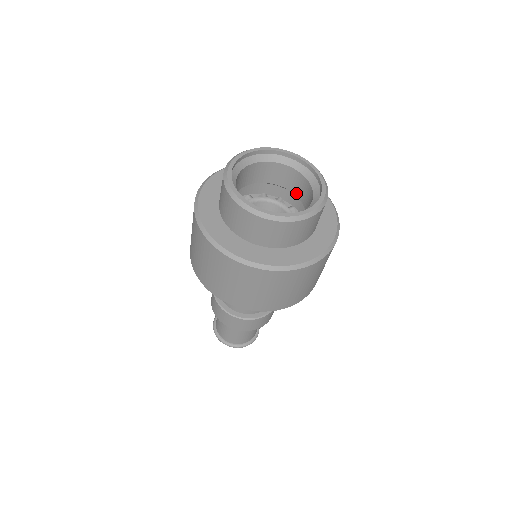
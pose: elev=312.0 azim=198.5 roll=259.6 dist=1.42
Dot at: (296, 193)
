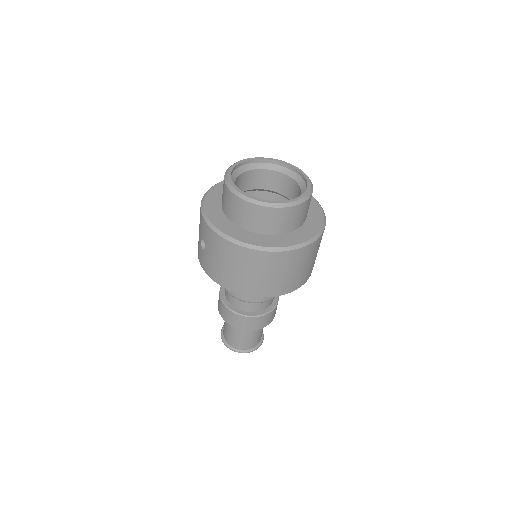
Dot at: (267, 188)
